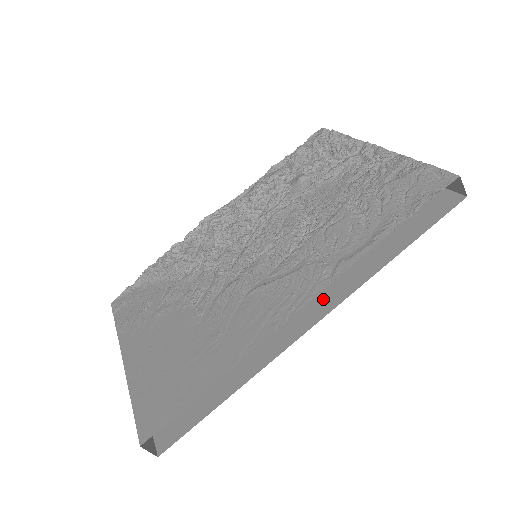
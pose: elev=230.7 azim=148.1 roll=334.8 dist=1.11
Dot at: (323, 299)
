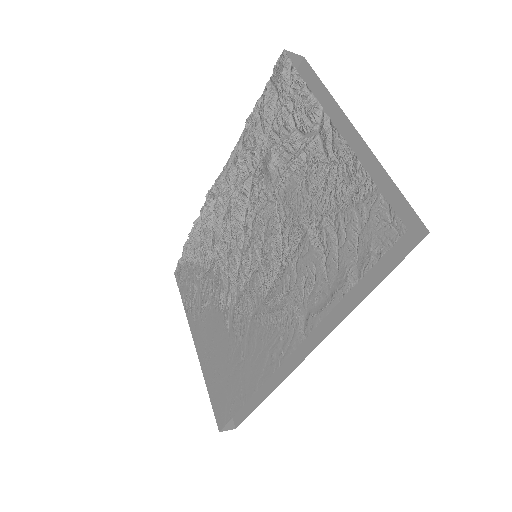
Dot at: occluded
